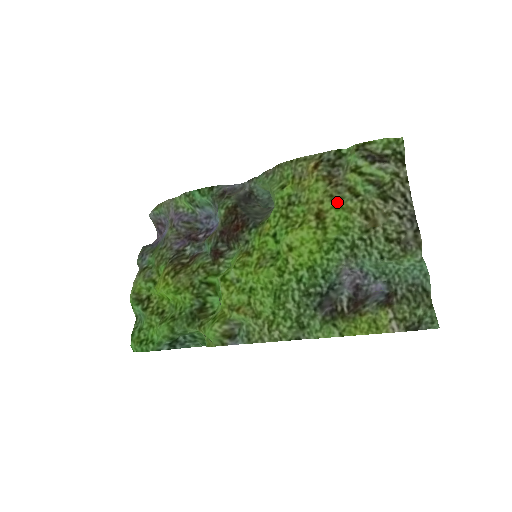
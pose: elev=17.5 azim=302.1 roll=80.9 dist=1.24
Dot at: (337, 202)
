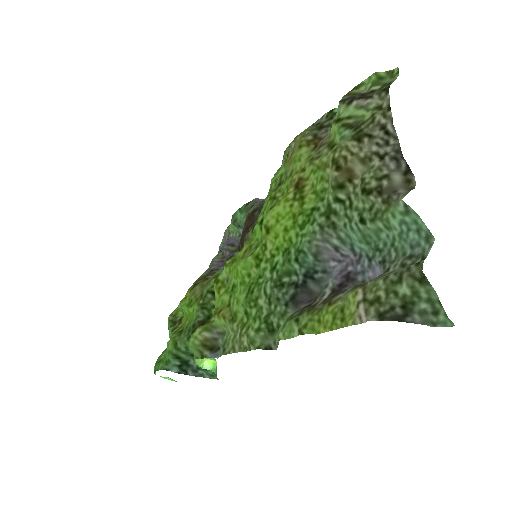
Dot at: (314, 163)
